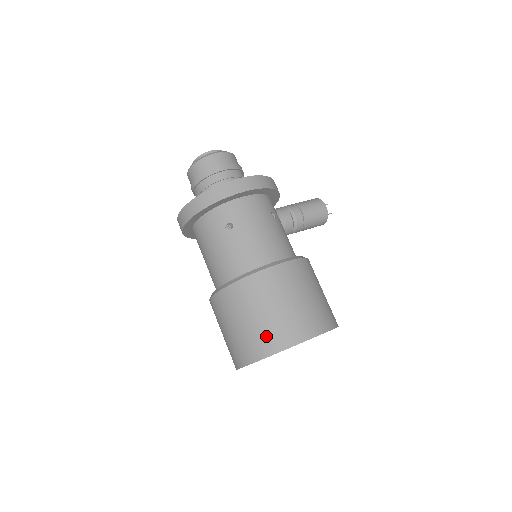
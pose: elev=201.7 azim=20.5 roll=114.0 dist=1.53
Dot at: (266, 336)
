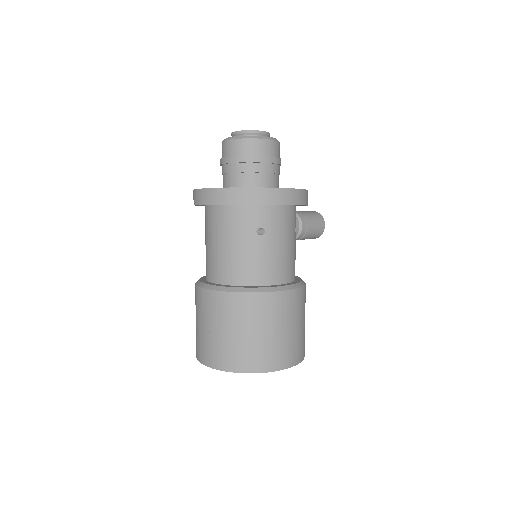
Dot at: (257, 354)
